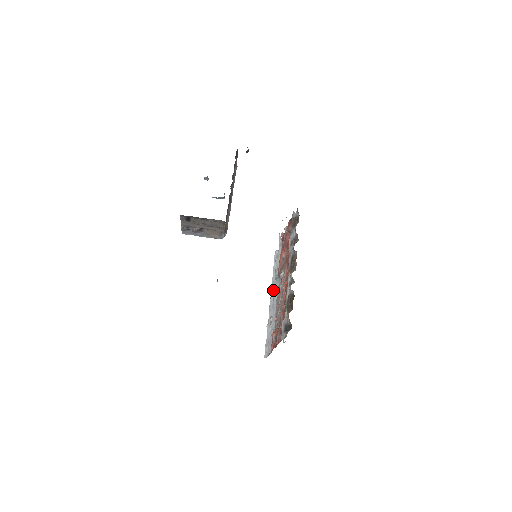
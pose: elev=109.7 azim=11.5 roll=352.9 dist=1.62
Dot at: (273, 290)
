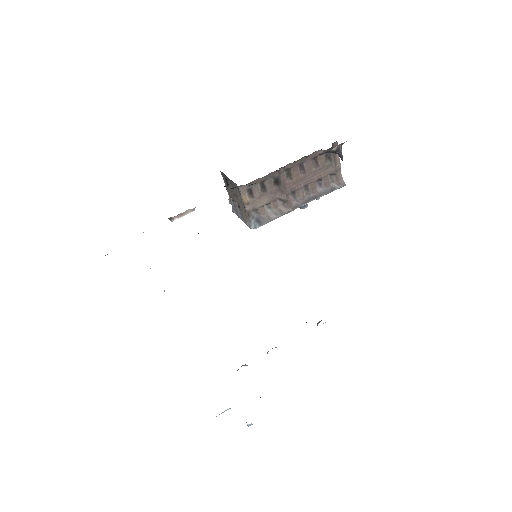
Dot at: occluded
